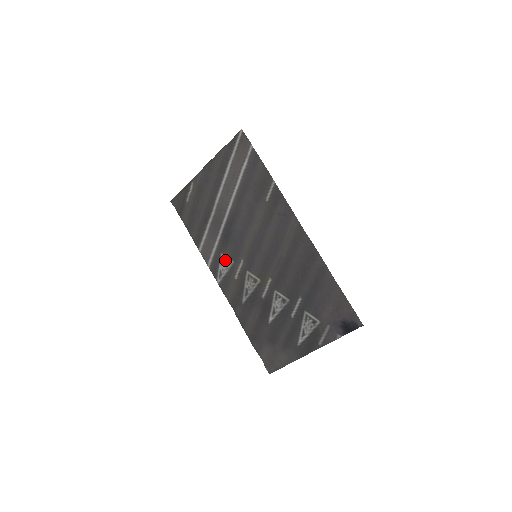
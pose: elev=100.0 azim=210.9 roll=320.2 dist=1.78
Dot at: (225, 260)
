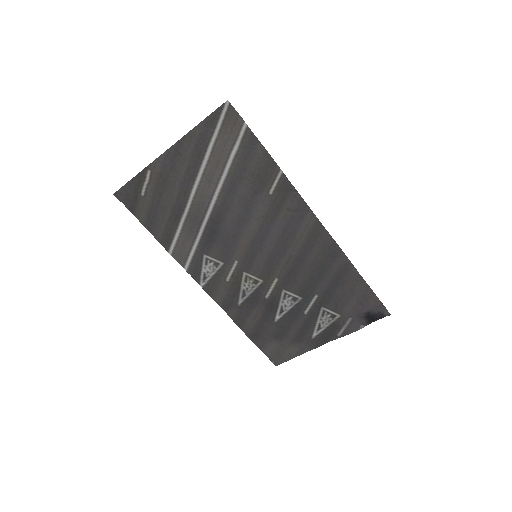
Dot at: (210, 262)
